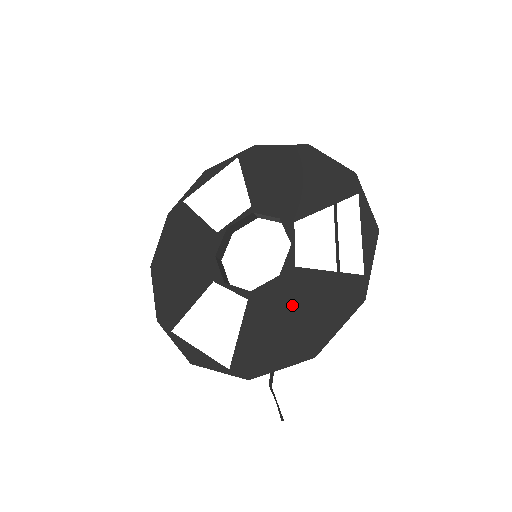
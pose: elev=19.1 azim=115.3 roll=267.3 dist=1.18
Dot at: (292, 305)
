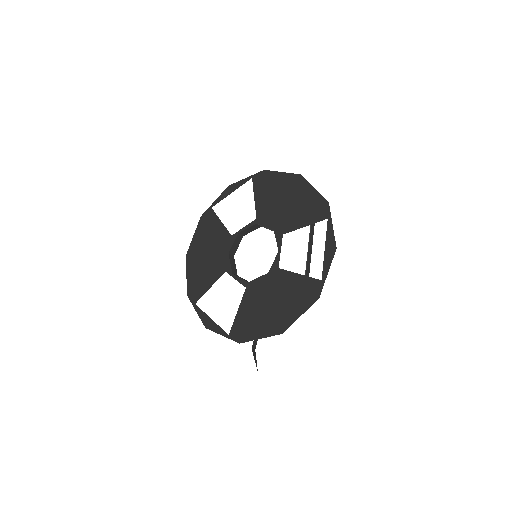
Dot at: (273, 295)
